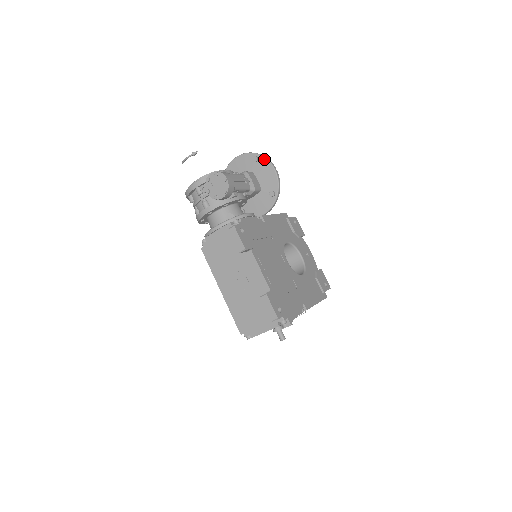
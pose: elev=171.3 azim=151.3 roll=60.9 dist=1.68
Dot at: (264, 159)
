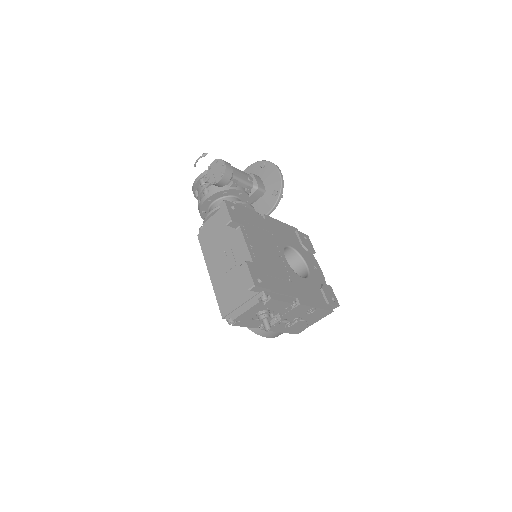
Dot at: (270, 164)
